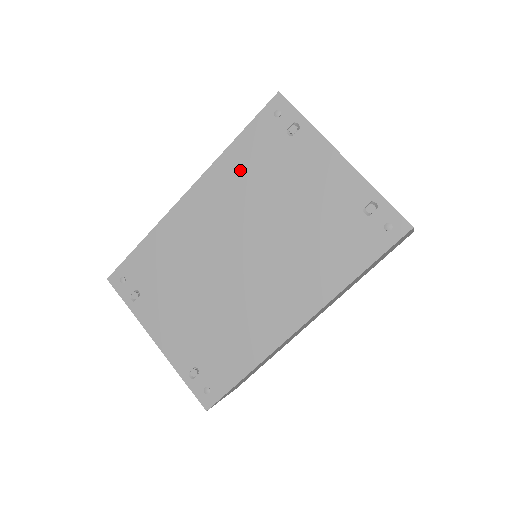
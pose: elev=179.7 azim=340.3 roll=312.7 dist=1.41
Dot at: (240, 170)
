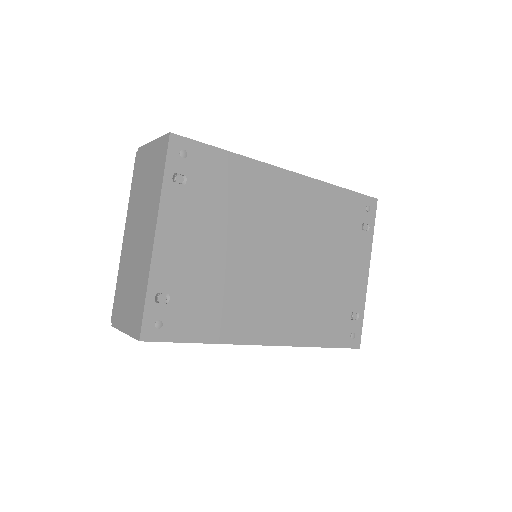
Dot at: (328, 207)
